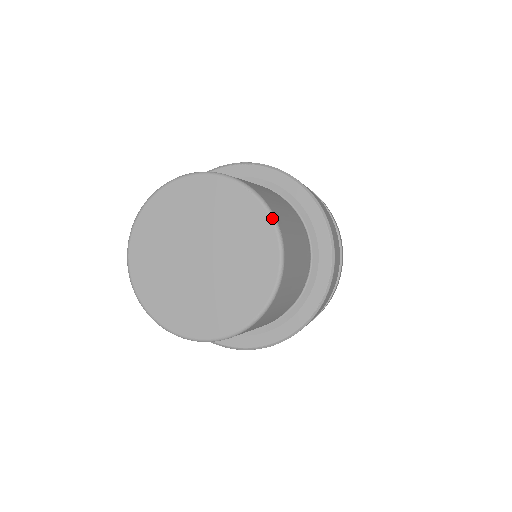
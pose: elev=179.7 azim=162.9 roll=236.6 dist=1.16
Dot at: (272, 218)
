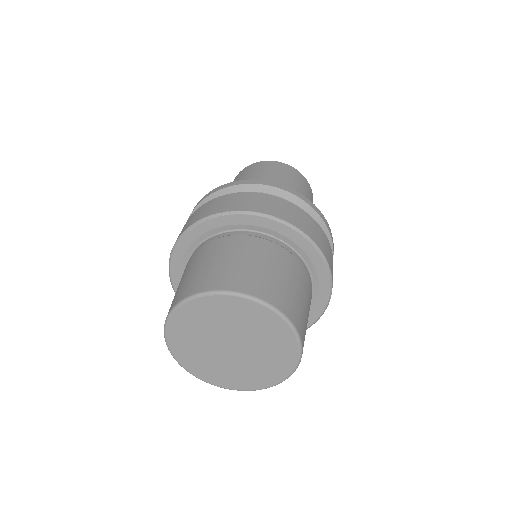
Dot at: (299, 361)
